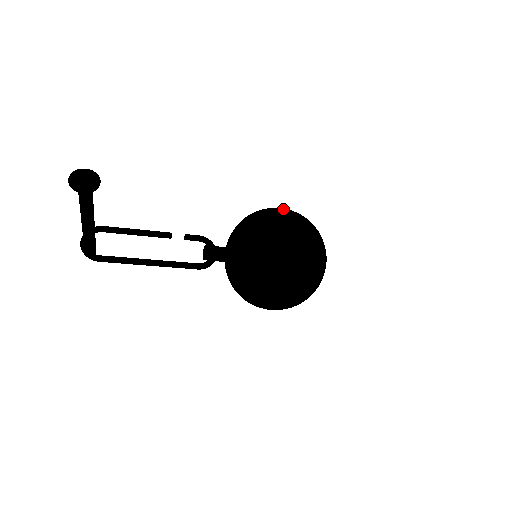
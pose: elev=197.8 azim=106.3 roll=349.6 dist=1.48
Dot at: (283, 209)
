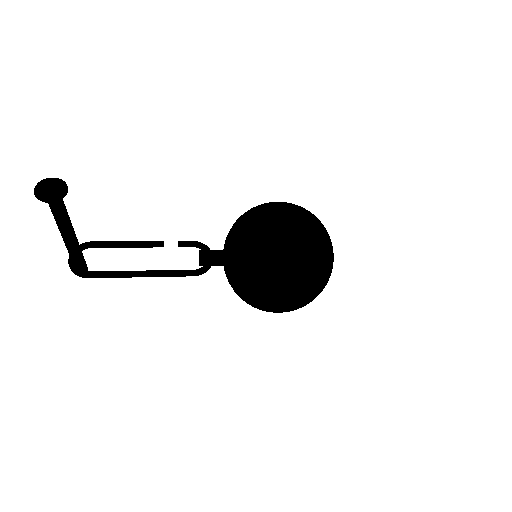
Dot at: (278, 202)
